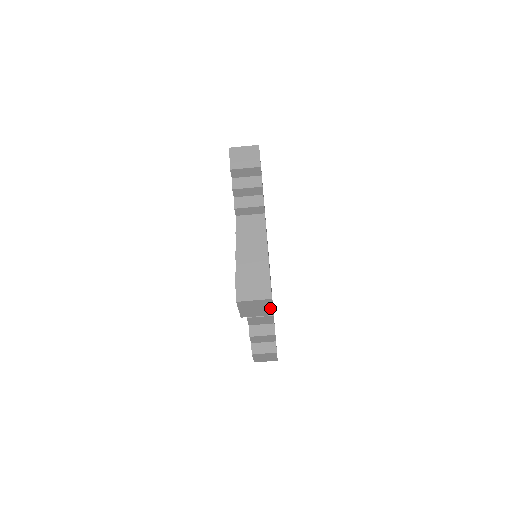
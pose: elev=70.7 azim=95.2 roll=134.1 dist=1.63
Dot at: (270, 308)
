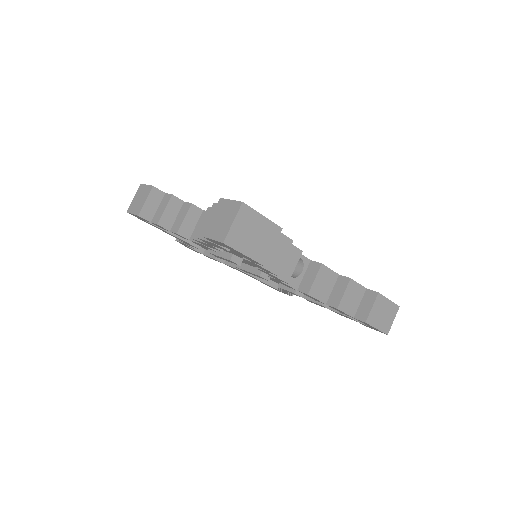
Dot at: (264, 220)
